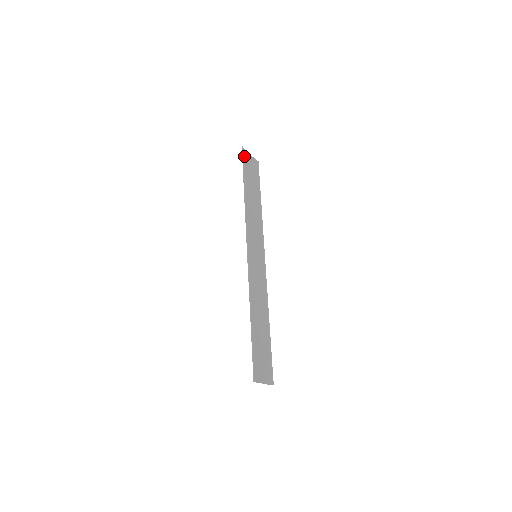
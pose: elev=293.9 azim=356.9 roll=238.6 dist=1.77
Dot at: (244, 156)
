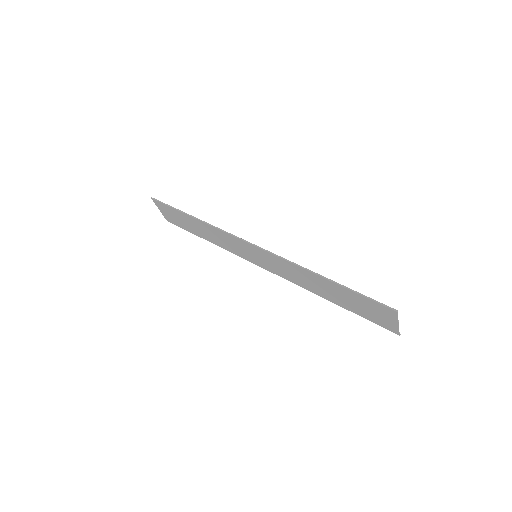
Dot at: (160, 204)
